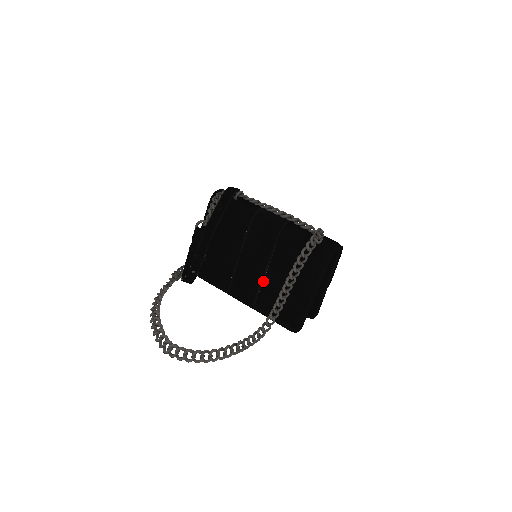
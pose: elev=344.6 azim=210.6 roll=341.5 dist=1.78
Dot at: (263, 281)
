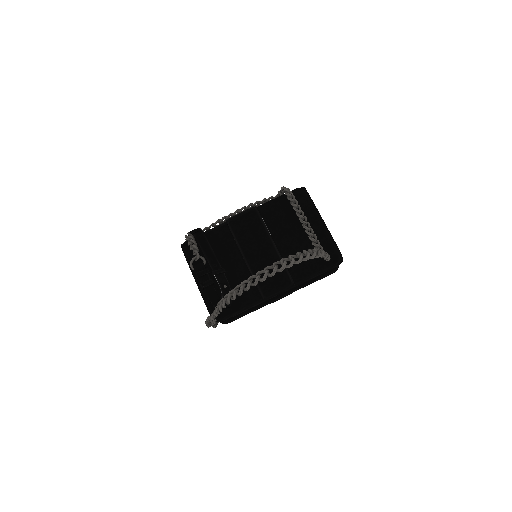
Dot at: (281, 256)
